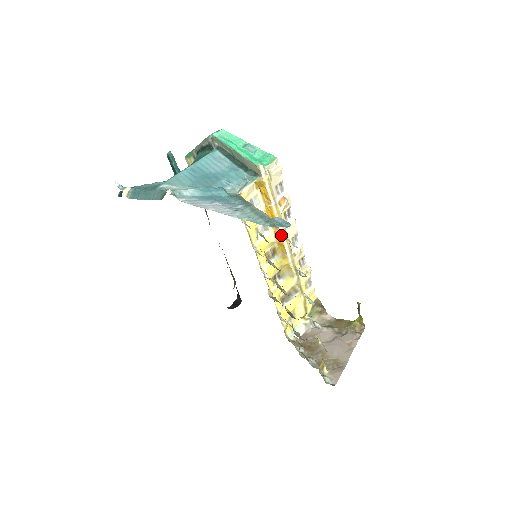
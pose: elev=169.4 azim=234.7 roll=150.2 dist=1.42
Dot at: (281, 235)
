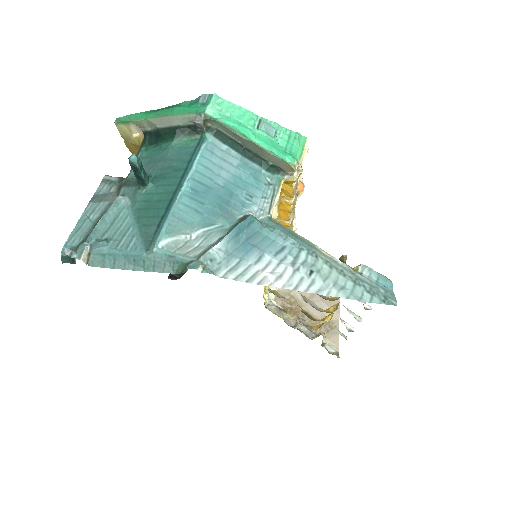
Dot at: (289, 225)
